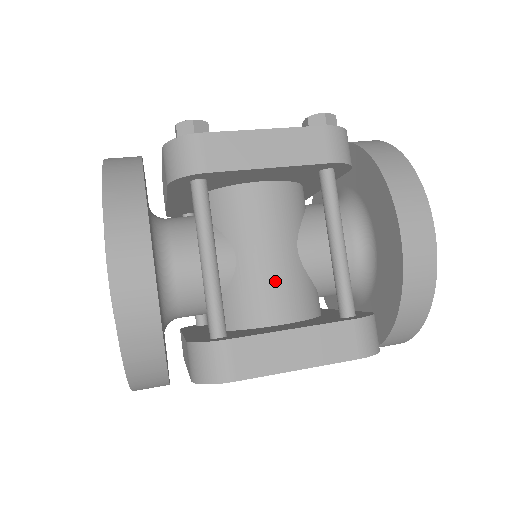
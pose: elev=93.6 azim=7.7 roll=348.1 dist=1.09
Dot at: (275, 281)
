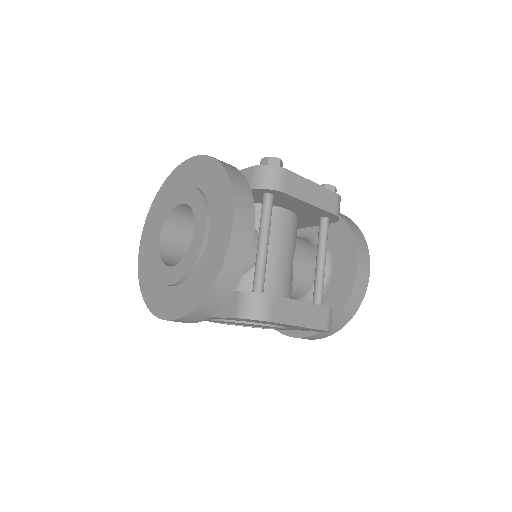
Dot at: (282, 273)
